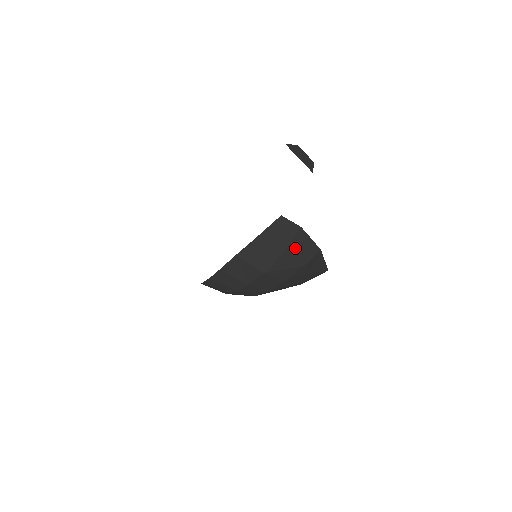
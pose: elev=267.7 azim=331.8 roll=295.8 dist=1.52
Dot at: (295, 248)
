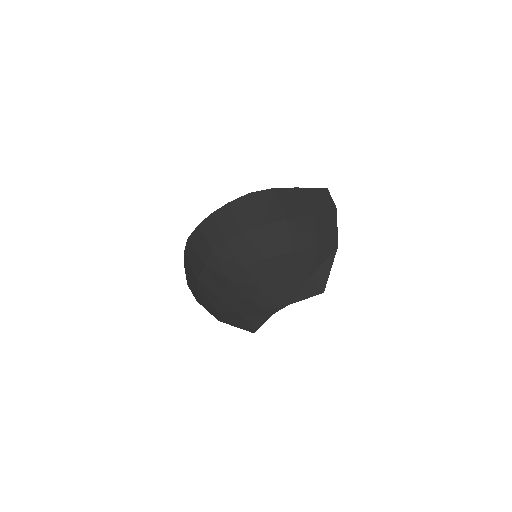
Dot at: (322, 221)
